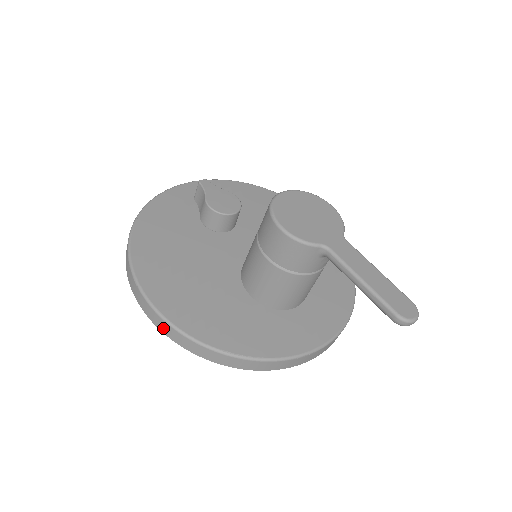
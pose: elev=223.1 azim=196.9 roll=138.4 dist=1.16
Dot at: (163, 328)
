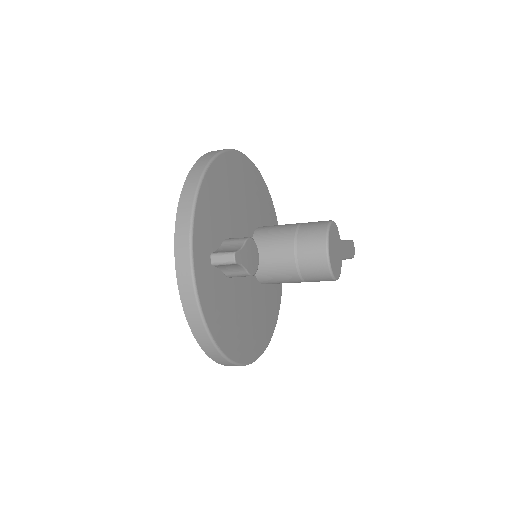
Dot at: occluded
